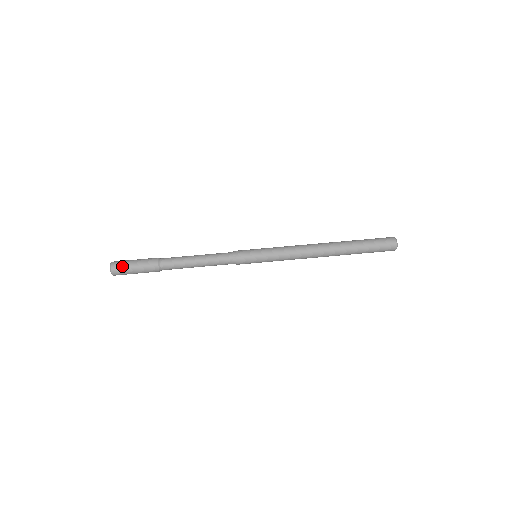
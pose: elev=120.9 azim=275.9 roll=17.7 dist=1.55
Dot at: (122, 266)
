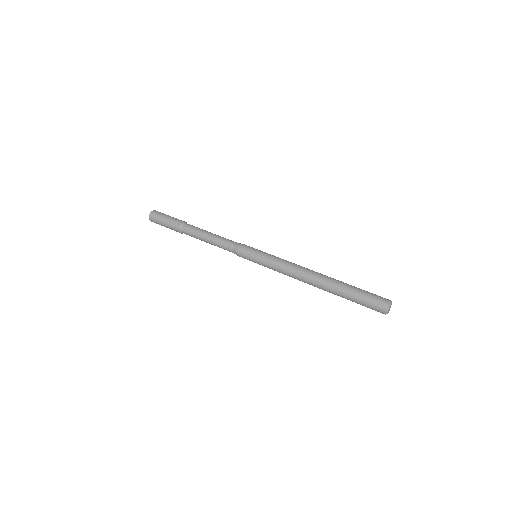
Dot at: (158, 215)
